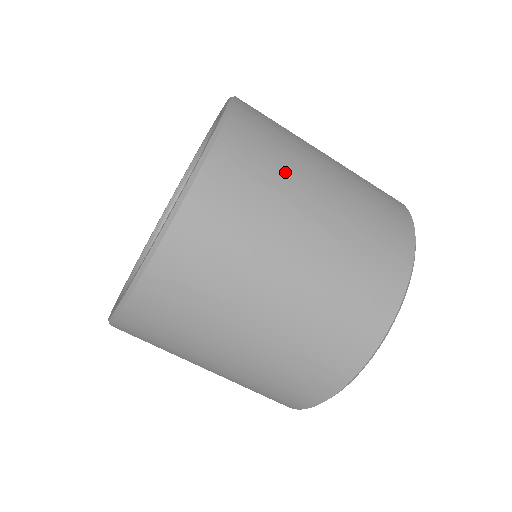
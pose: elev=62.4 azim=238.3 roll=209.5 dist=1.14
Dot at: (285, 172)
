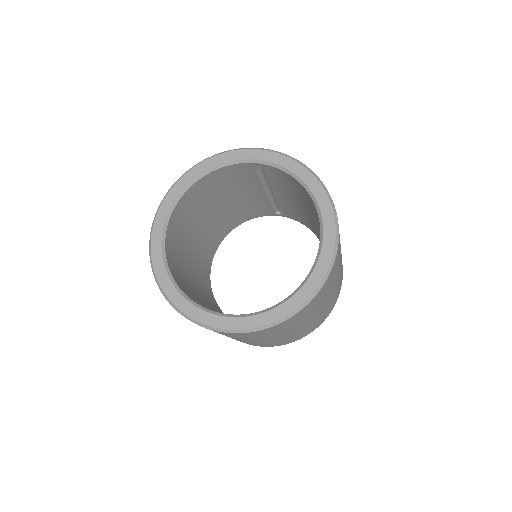
Dot at: occluded
